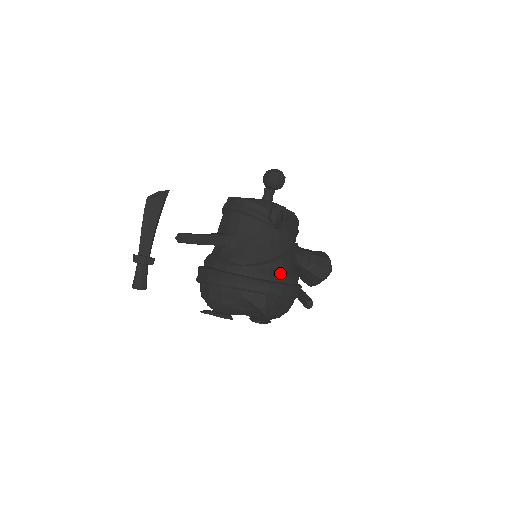
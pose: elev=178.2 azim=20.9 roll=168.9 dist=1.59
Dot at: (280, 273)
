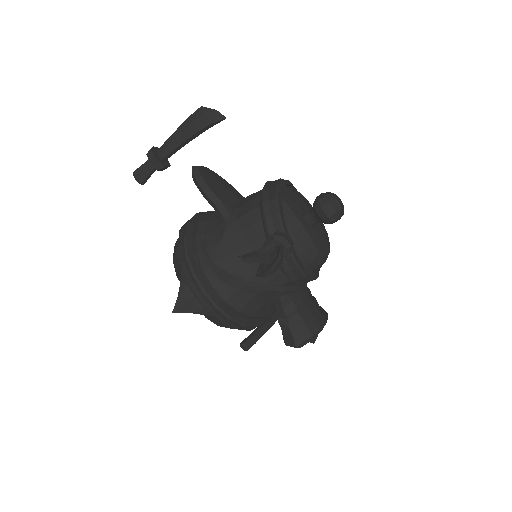
Dot at: (227, 295)
